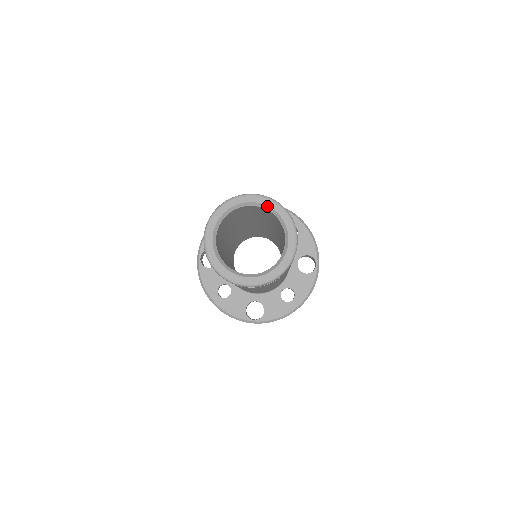
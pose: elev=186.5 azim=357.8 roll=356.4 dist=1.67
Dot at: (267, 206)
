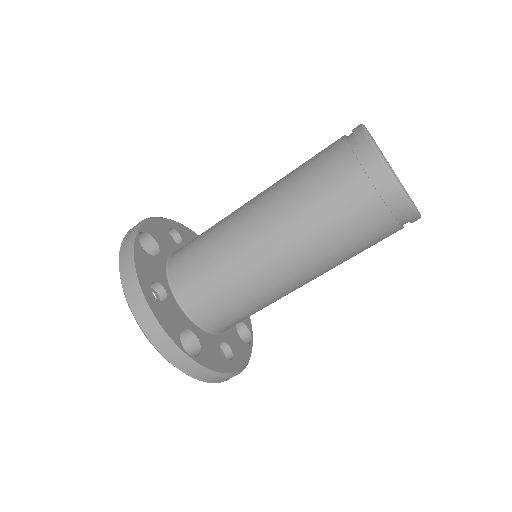
Dot at: (391, 167)
